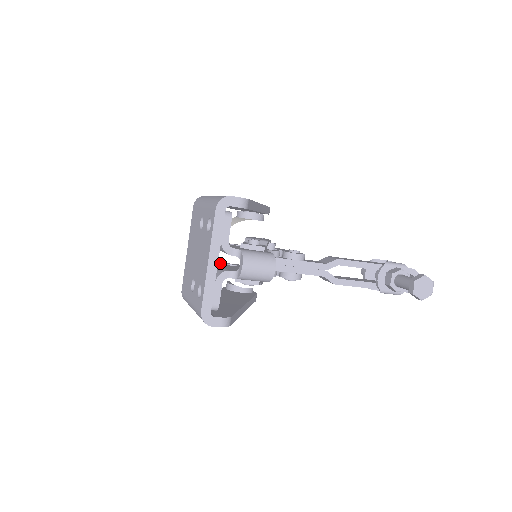
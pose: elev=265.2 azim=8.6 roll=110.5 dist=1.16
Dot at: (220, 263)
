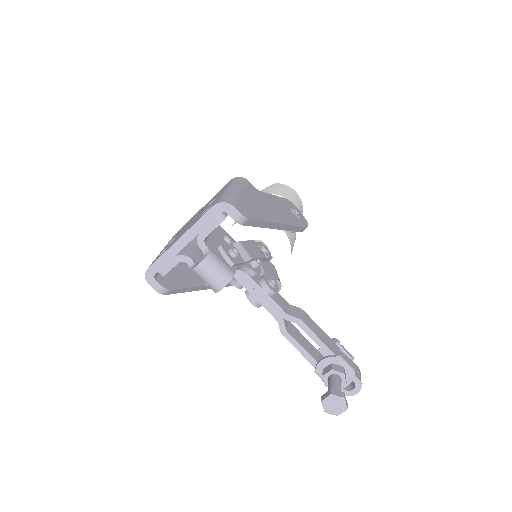
Dot at: occluded
